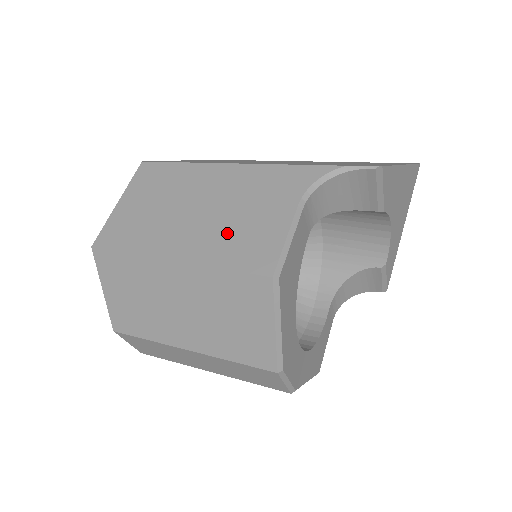
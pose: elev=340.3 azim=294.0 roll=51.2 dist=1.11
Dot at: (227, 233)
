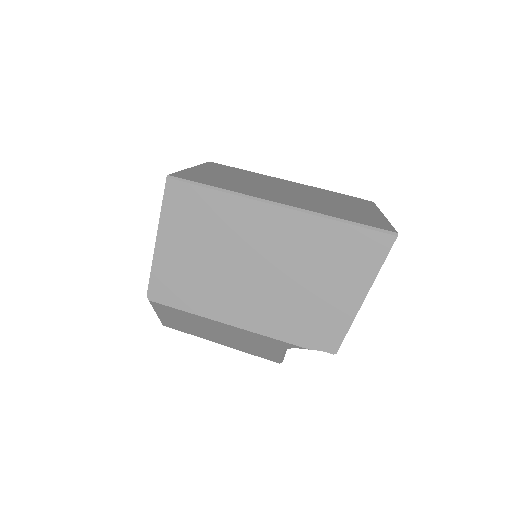
Dot at: (245, 347)
